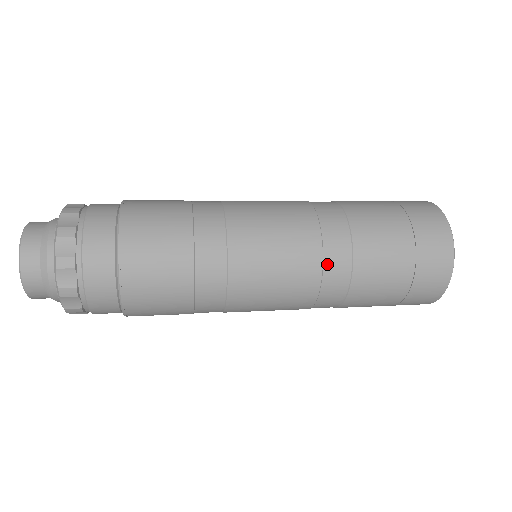
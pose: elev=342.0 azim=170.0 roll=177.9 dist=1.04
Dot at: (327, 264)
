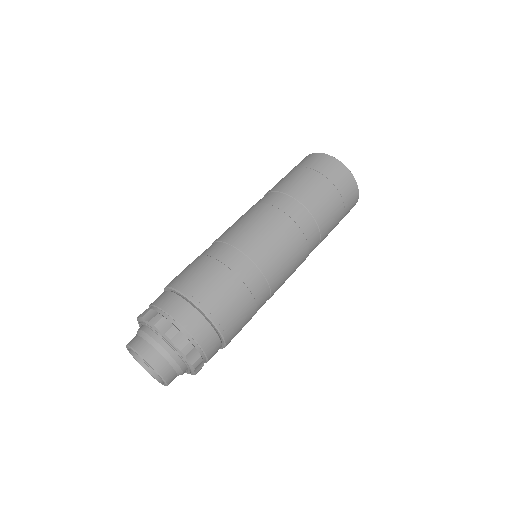
Dot at: (306, 233)
